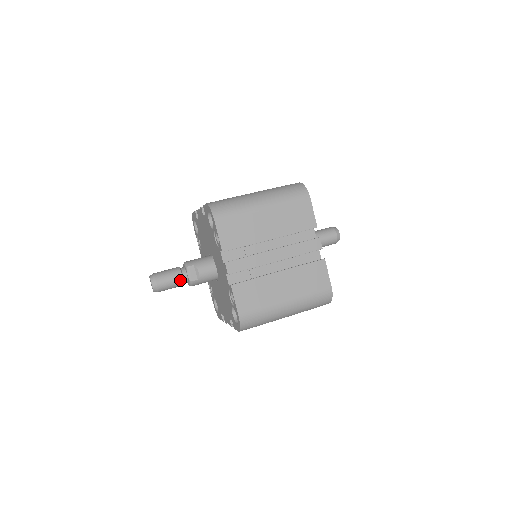
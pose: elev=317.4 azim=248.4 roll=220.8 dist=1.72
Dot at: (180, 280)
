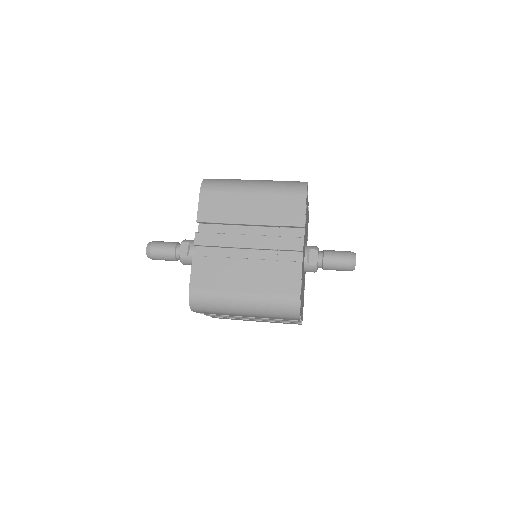
Dot at: (172, 252)
